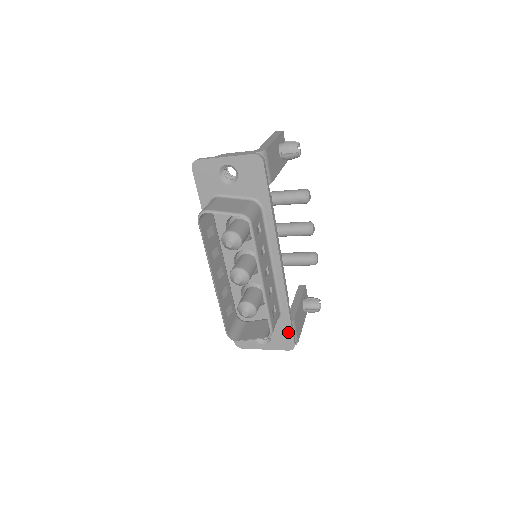
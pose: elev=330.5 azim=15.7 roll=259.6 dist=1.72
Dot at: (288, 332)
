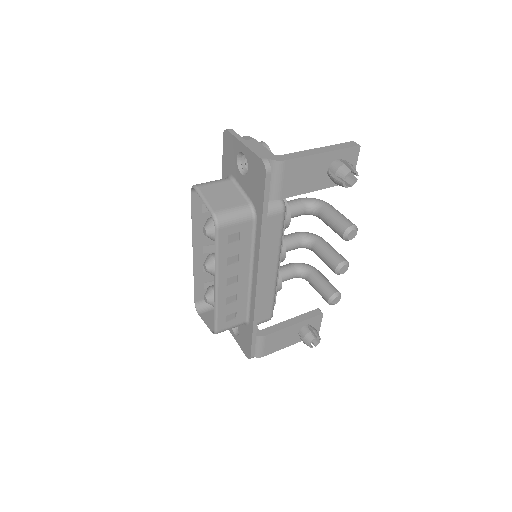
Dot at: (249, 342)
